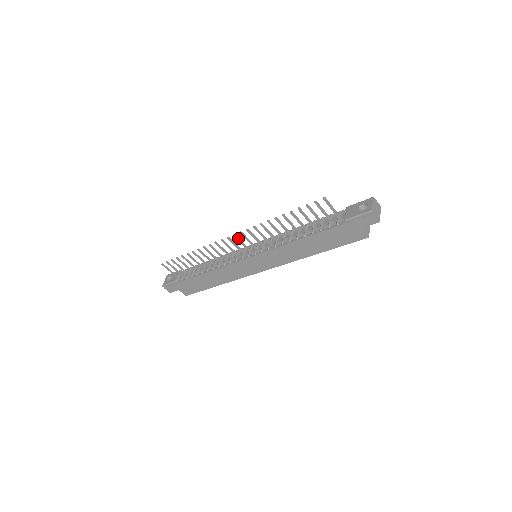
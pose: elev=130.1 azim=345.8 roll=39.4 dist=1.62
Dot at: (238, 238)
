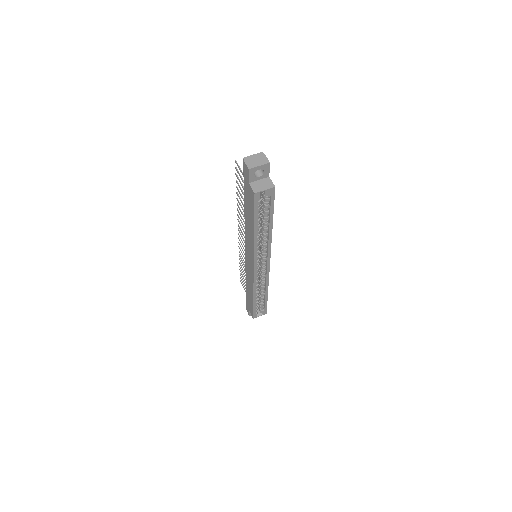
Dot at: (240, 232)
